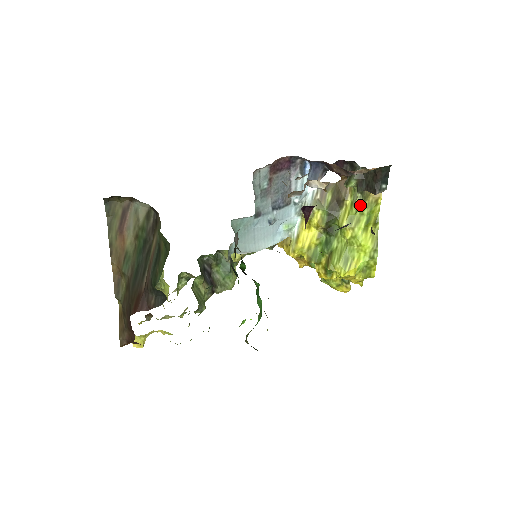
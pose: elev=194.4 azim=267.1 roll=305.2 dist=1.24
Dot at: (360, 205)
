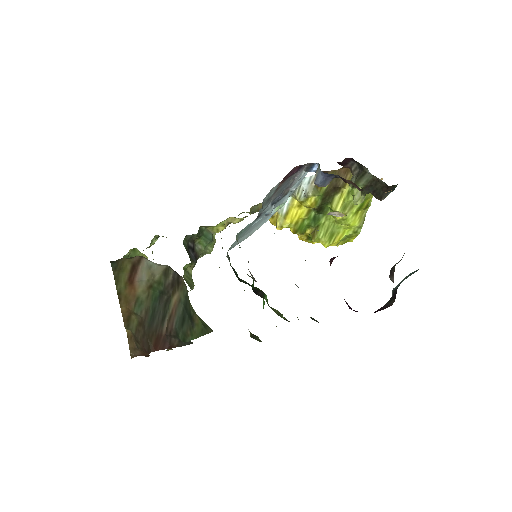
Dot at: (360, 202)
